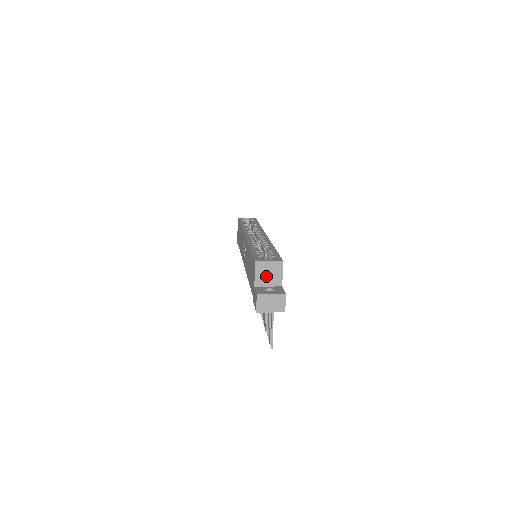
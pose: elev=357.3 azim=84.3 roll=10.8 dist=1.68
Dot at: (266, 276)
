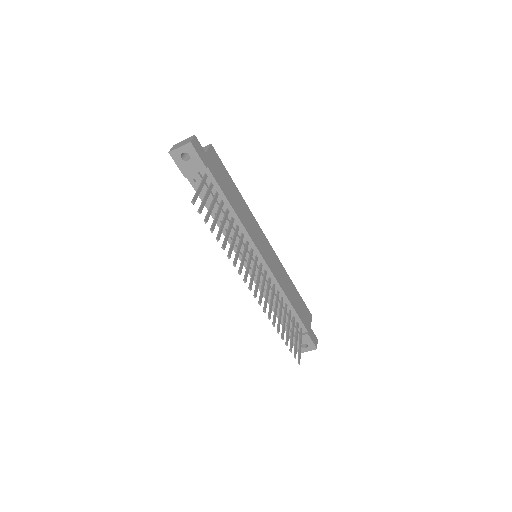
Dot at: occluded
